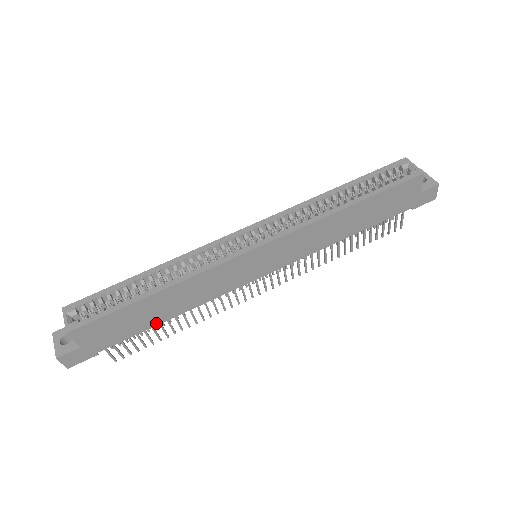
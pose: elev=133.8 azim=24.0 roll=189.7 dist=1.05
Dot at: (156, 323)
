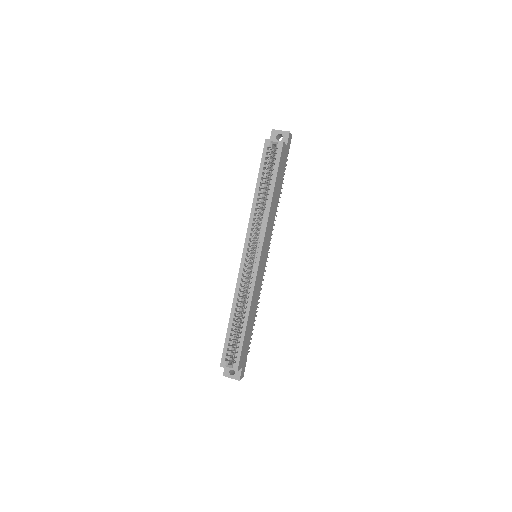
Dot at: occluded
